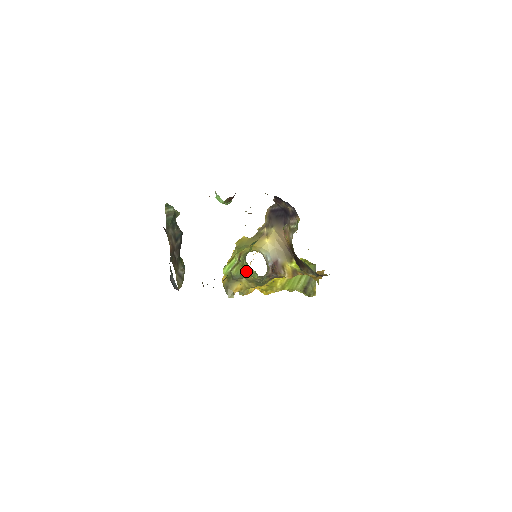
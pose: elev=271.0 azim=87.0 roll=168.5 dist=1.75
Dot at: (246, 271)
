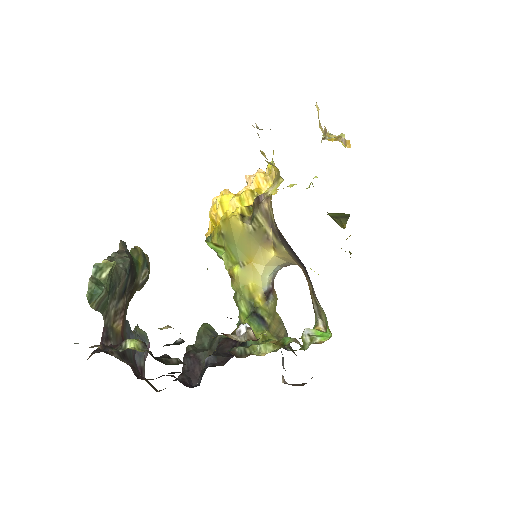
Dot at: occluded
